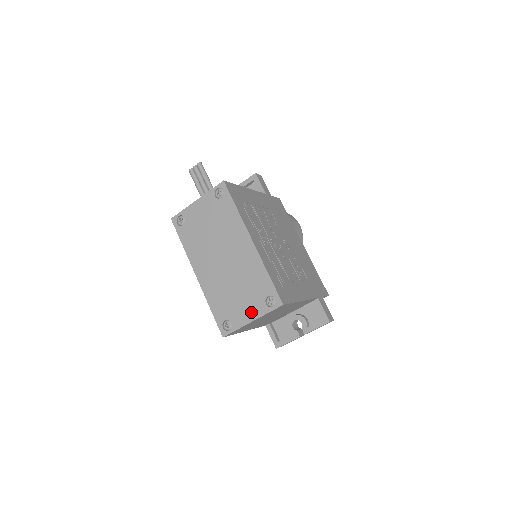
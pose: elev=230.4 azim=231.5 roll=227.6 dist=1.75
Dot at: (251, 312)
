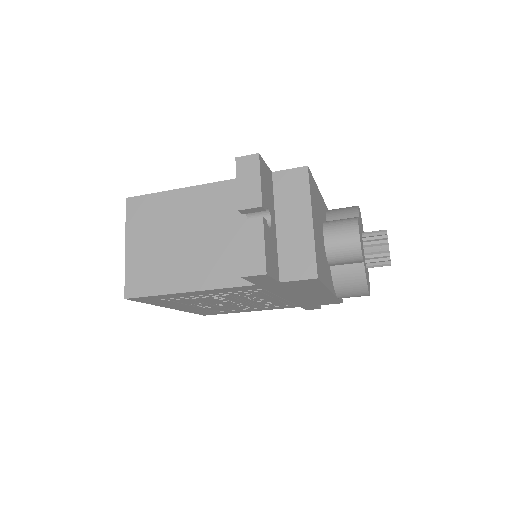
Dot at: occluded
